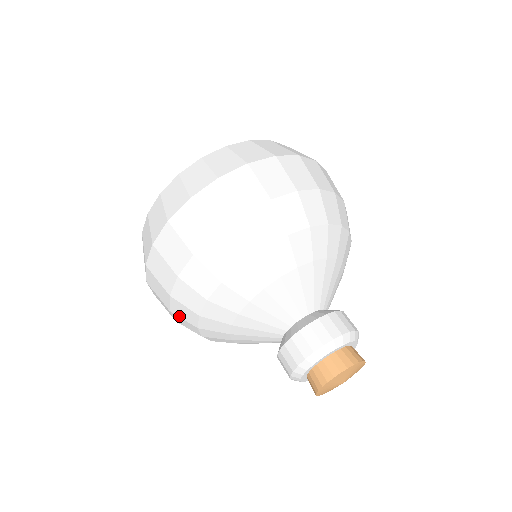
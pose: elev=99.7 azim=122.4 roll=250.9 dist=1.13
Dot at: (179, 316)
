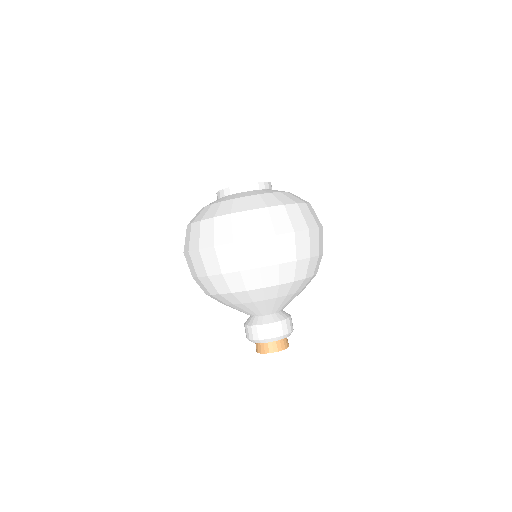
Dot at: (197, 283)
